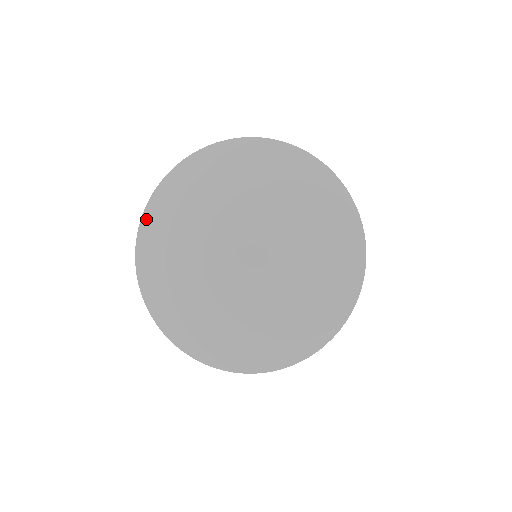
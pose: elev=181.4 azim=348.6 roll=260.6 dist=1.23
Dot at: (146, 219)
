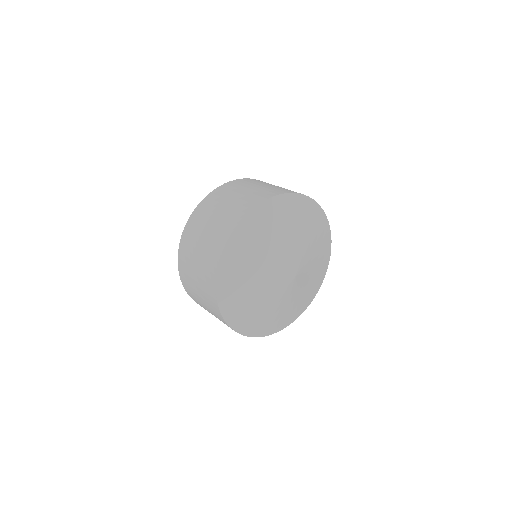
Dot at: (256, 213)
